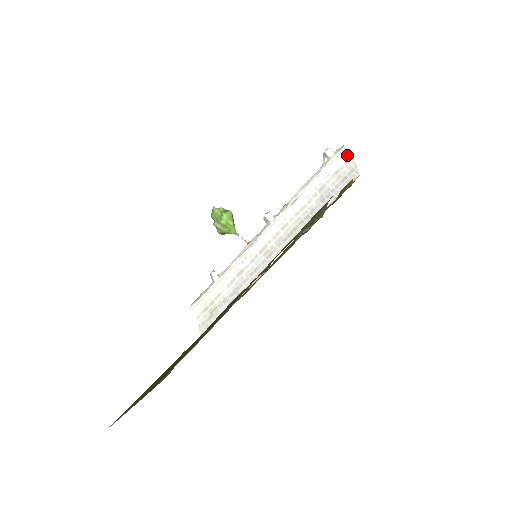
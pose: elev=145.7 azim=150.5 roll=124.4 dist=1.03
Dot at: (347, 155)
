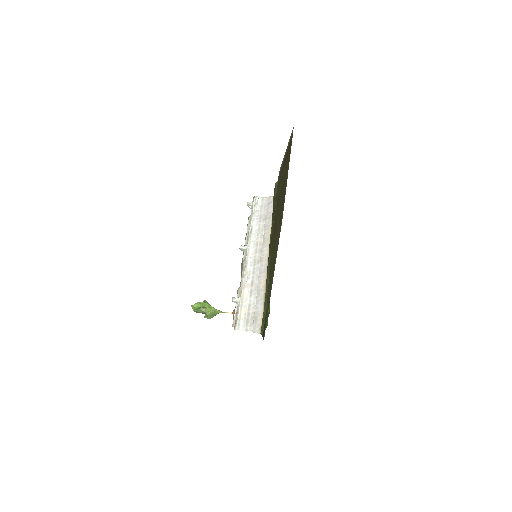
Dot at: (260, 198)
